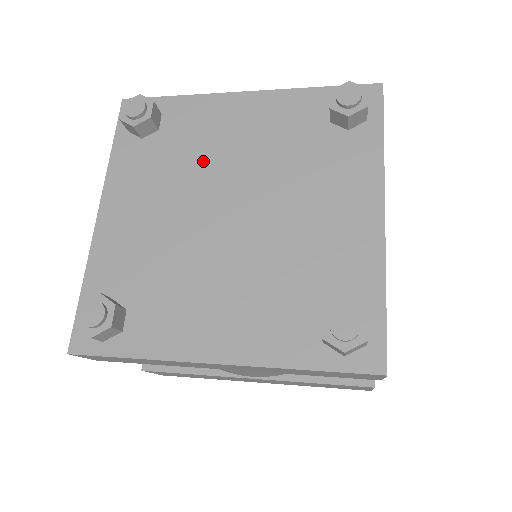
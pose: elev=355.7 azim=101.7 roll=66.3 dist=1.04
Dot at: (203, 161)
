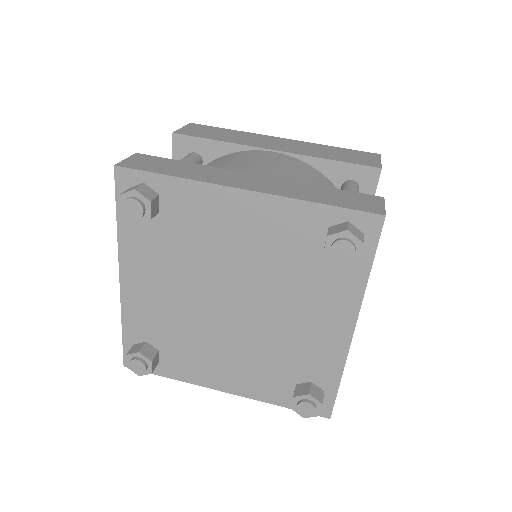
Dot at: (205, 255)
